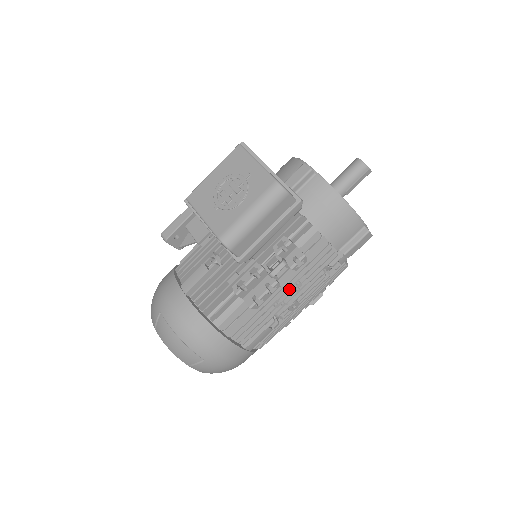
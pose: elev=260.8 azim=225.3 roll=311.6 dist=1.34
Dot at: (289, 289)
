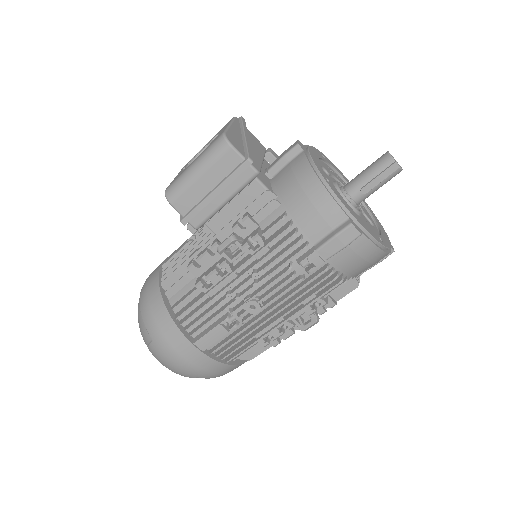
Dot at: (241, 277)
